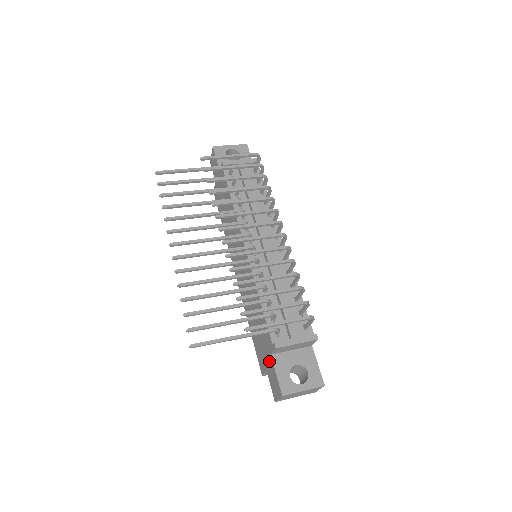
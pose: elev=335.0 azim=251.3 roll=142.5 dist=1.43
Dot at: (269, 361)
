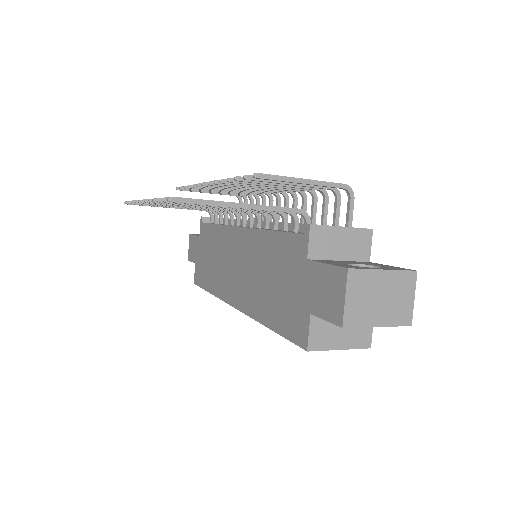
Dot at: (308, 278)
